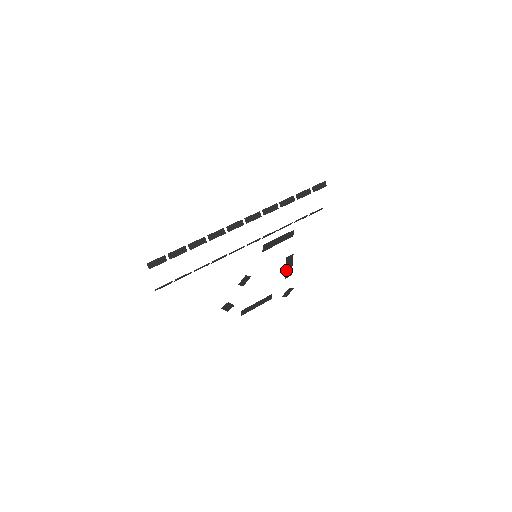
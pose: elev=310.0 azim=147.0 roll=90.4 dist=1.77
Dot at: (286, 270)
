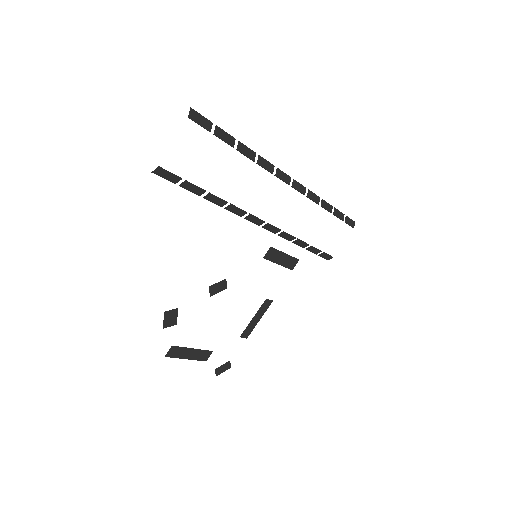
Dot at: (250, 322)
